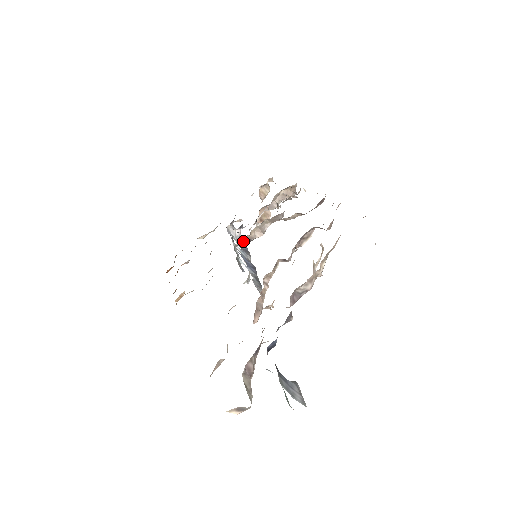
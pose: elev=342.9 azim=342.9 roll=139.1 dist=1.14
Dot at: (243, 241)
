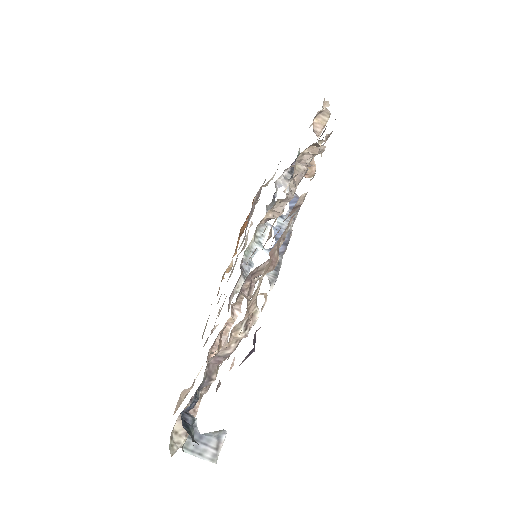
Dot at: (264, 221)
